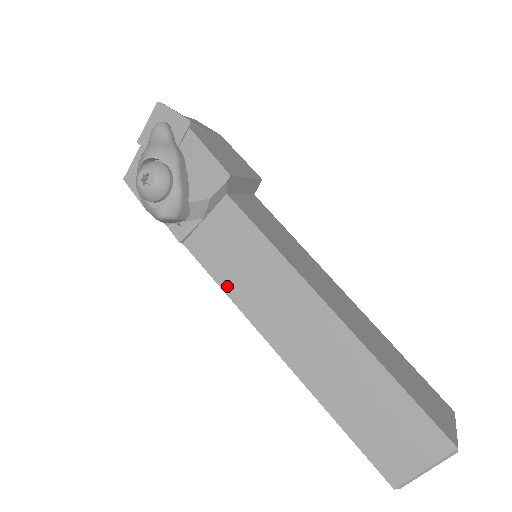
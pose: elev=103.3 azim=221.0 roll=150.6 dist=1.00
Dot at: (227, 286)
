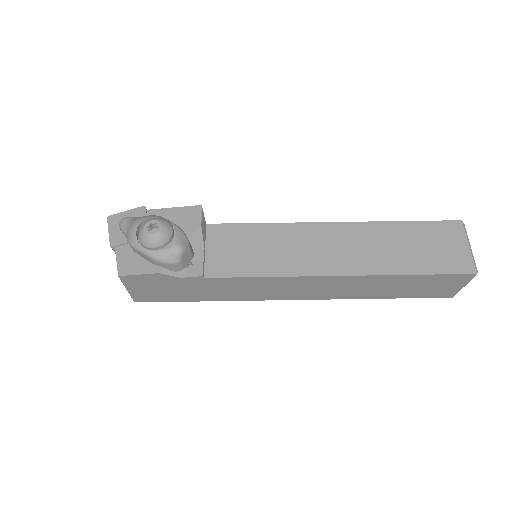
Dot at: (261, 272)
